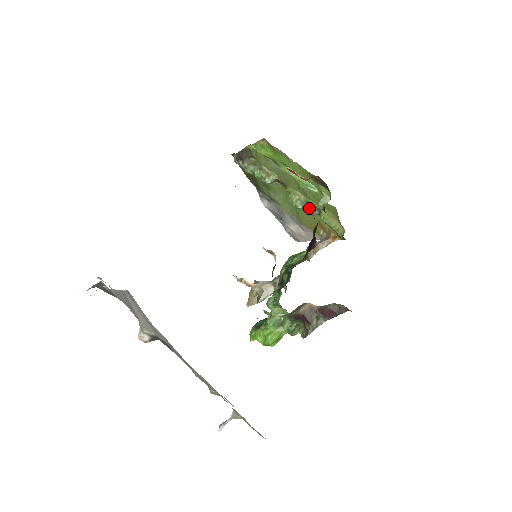
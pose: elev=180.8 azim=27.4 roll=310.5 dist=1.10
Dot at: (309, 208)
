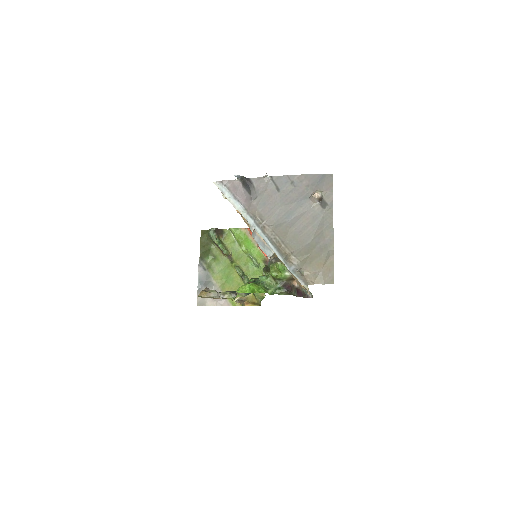
Dot at: (247, 277)
